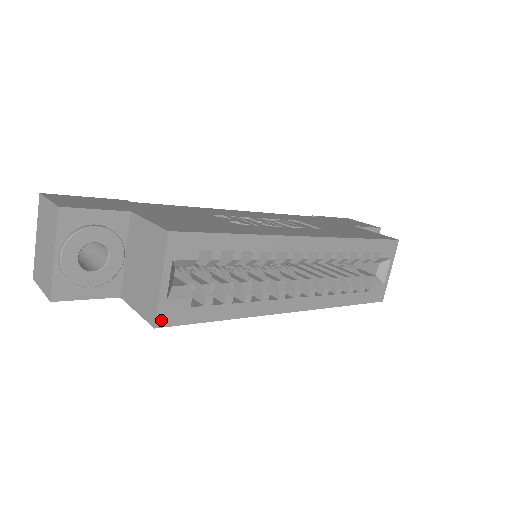
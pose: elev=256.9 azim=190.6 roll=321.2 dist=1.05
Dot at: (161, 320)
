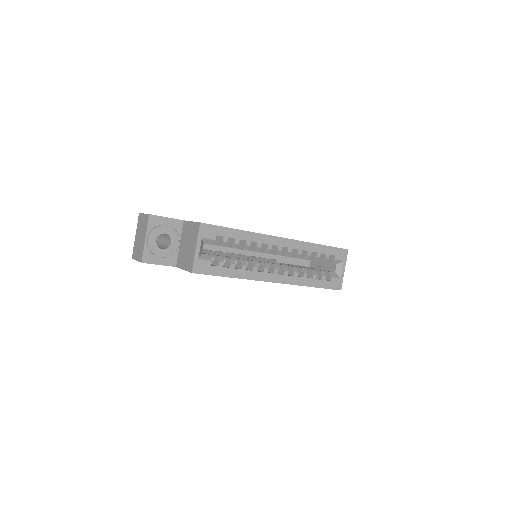
Dot at: (195, 269)
